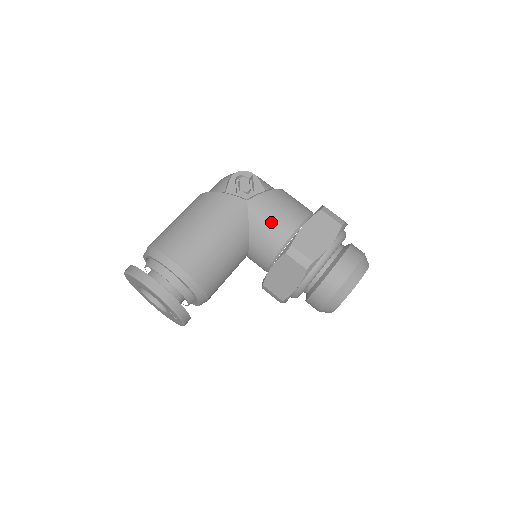
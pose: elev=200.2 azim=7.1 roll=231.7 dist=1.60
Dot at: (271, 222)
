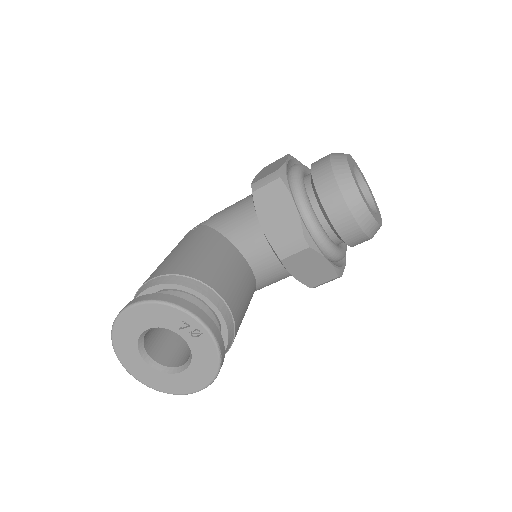
Dot at: (233, 210)
